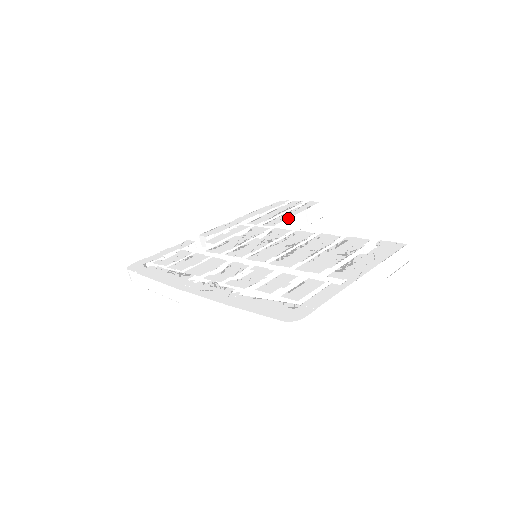
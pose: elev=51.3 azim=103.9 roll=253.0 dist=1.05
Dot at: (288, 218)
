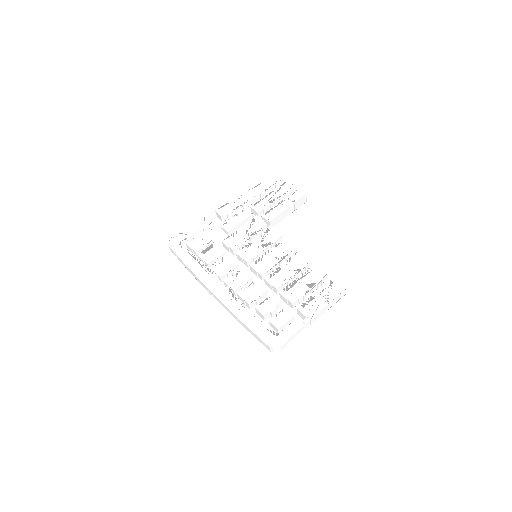
Dot at: (281, 213)
